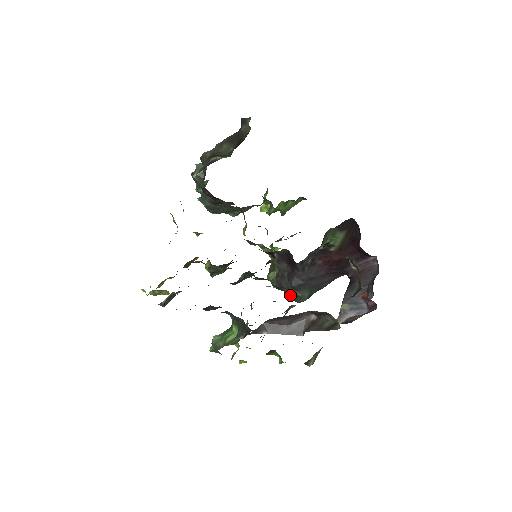
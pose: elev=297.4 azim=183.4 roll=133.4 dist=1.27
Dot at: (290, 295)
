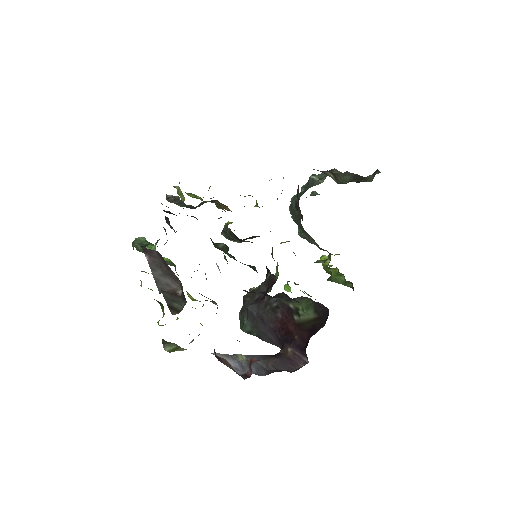
Dot at: (241, 314)
